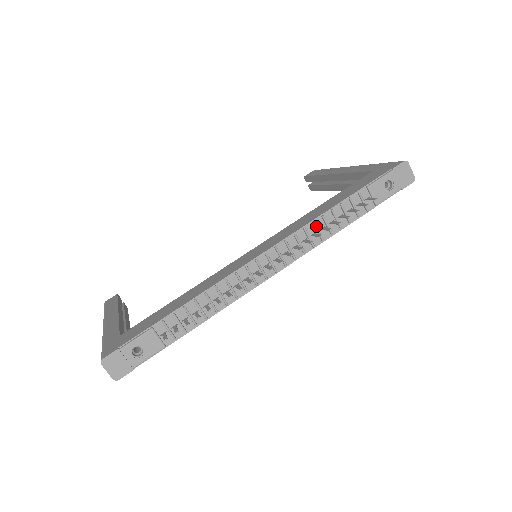
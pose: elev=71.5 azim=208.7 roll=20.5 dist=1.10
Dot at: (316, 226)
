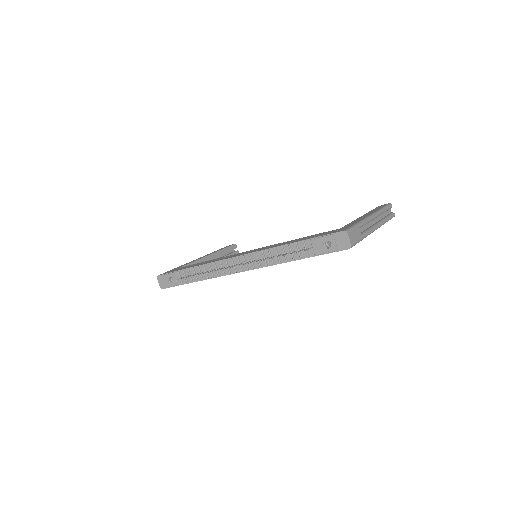
Dot at: (269, 253)
